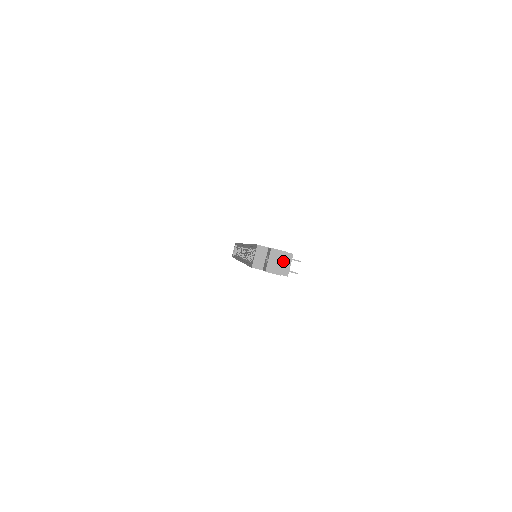
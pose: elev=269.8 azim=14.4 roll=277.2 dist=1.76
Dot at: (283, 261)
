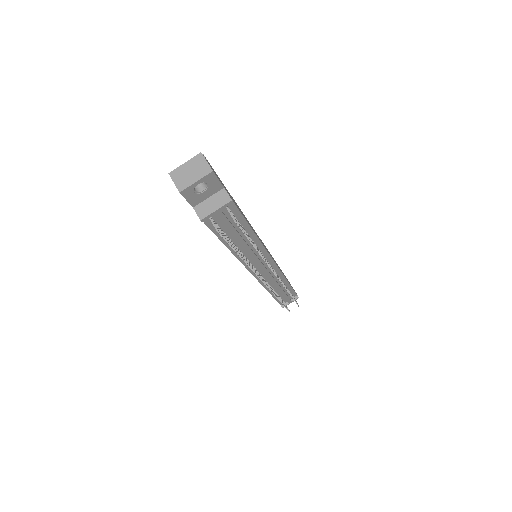
Dot at: (198, 177)
